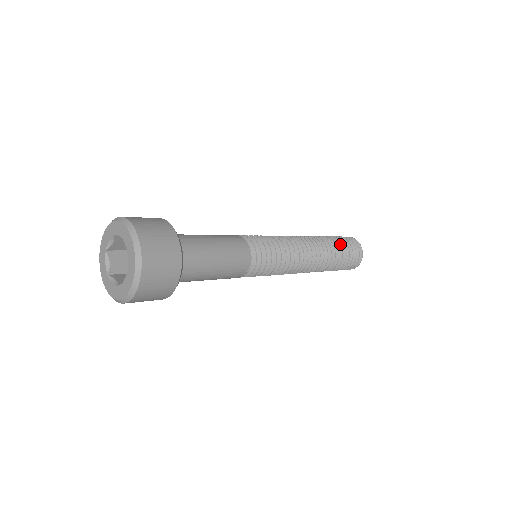
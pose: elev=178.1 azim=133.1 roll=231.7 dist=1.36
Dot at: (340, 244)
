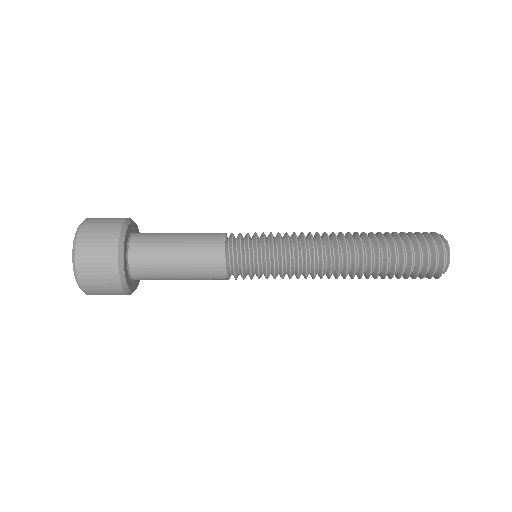
Dot at: (400, 252)
